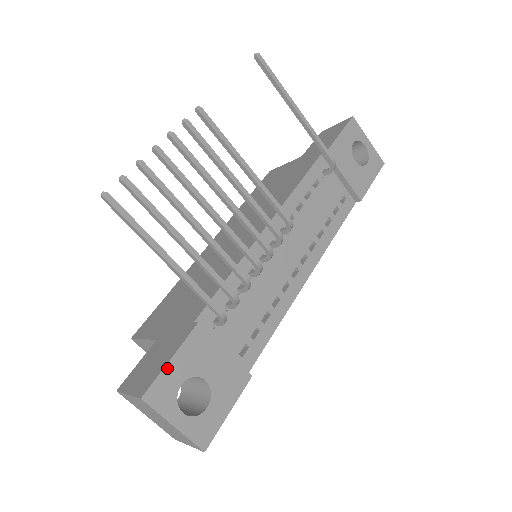
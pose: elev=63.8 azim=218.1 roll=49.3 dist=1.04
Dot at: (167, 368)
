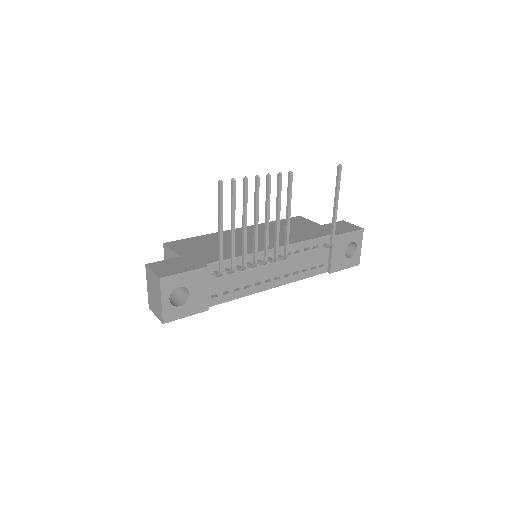
Dot at: (180, 275)
